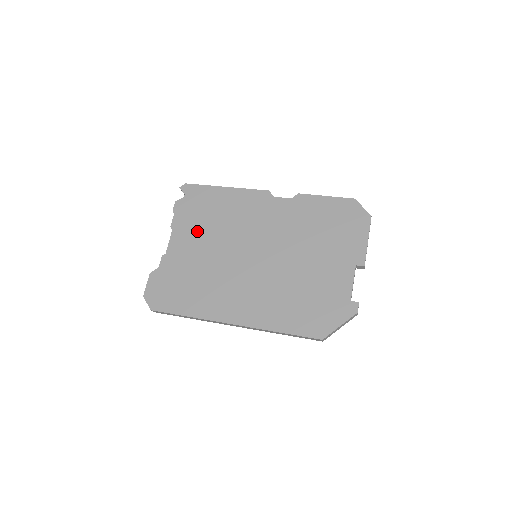
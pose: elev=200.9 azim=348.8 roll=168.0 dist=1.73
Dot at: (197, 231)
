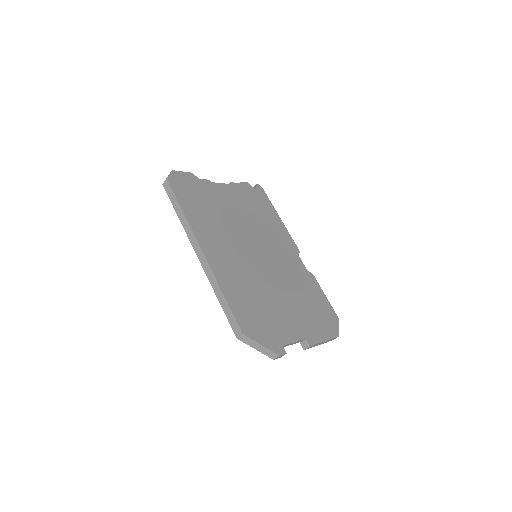
Dot at: (242, 203)
